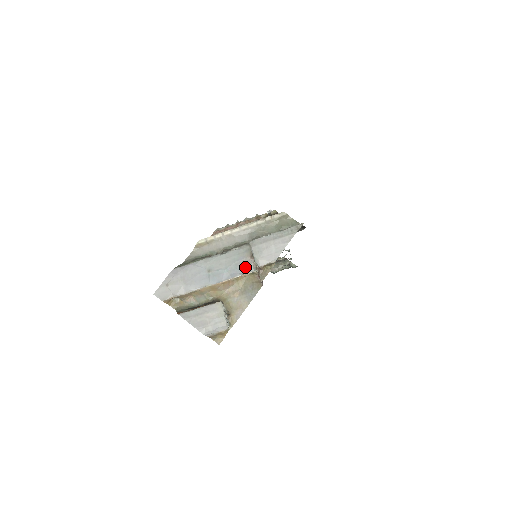
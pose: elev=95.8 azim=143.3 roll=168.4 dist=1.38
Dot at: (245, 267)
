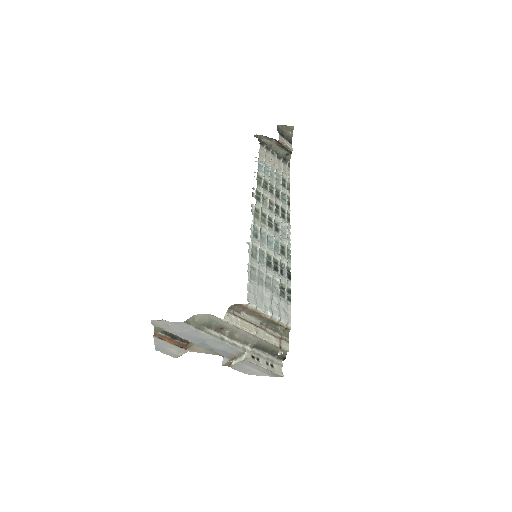
Dot at: (225, 355)
